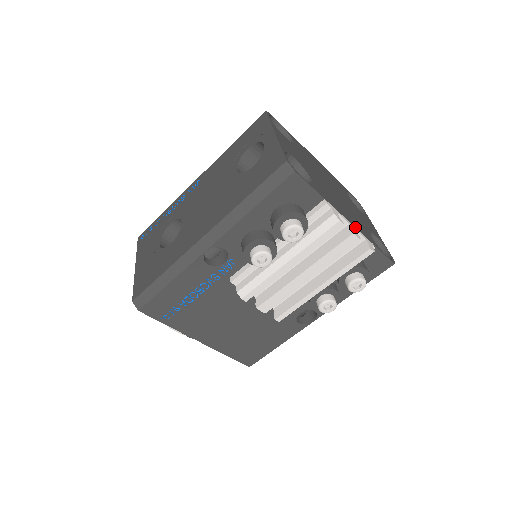
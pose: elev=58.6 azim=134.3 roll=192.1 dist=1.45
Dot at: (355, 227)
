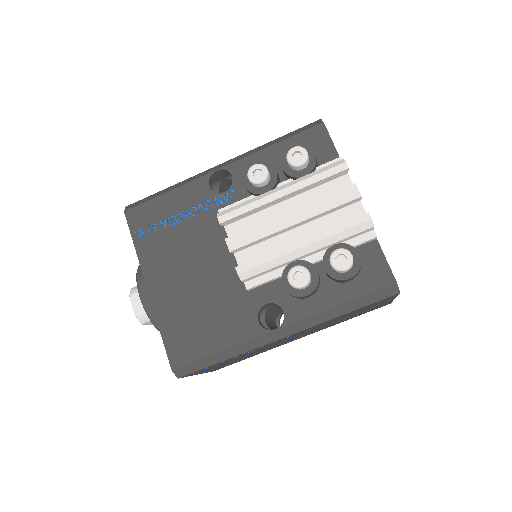
Dot at: (362, 207)
